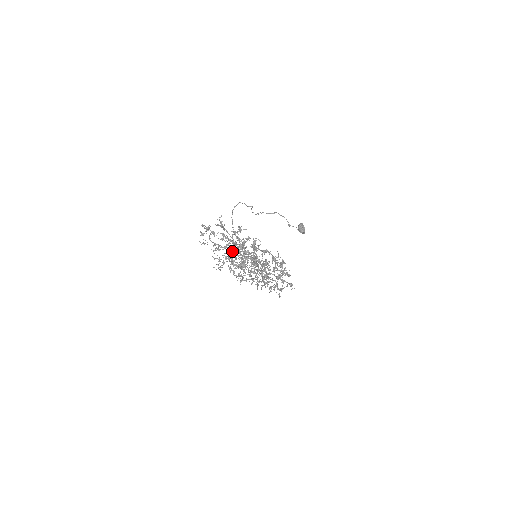
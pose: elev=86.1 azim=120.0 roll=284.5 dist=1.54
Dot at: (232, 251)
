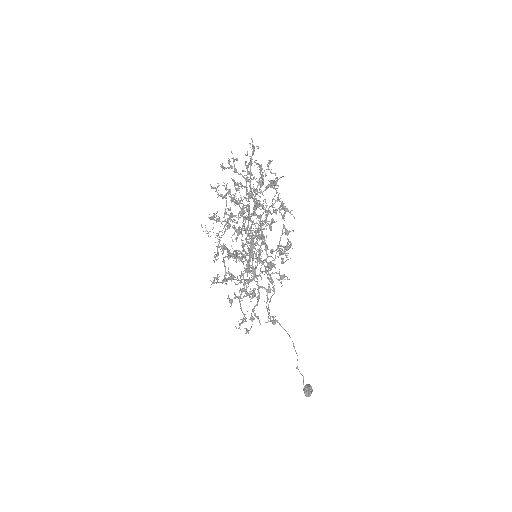
Dot at: occluded
